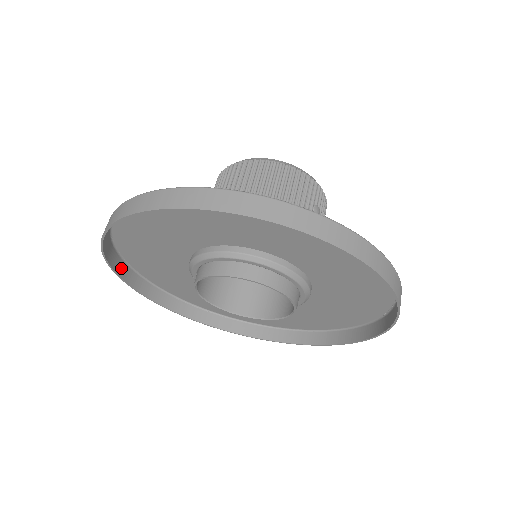
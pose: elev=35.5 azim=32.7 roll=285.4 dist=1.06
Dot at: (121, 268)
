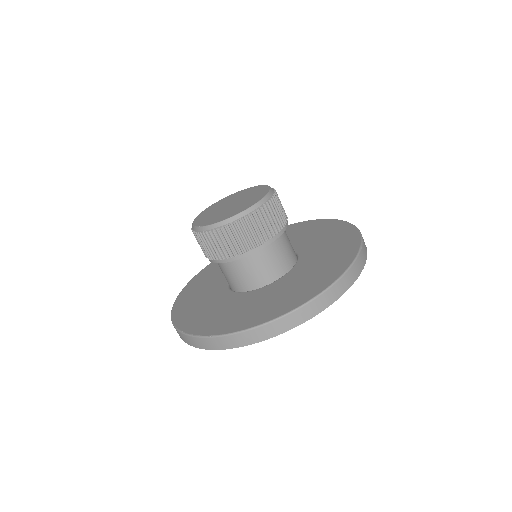
Dot at: (192, 341)
